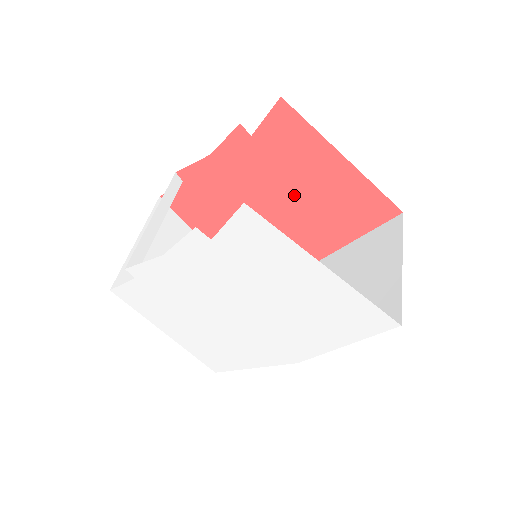
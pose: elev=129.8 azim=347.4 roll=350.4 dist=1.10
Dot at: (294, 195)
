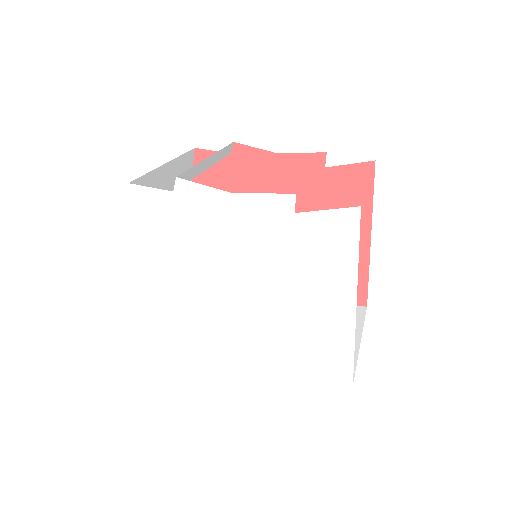
Dot at: occluded
